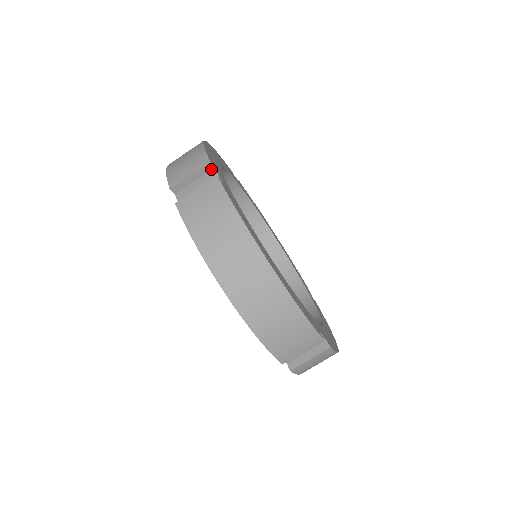
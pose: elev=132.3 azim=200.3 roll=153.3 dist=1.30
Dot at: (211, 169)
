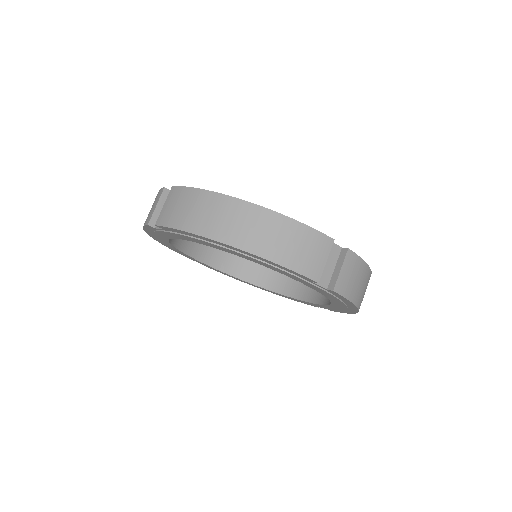
Dot at: occluded
